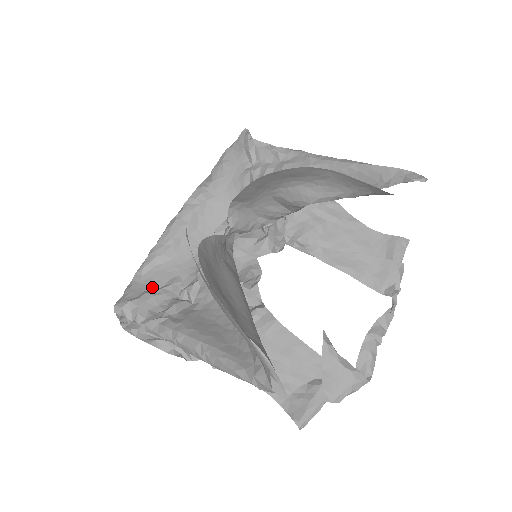
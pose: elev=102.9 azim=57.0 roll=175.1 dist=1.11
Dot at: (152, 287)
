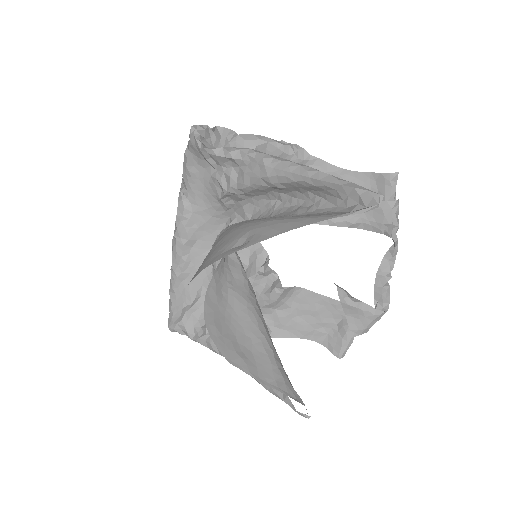
Dot at: (187, 303)
